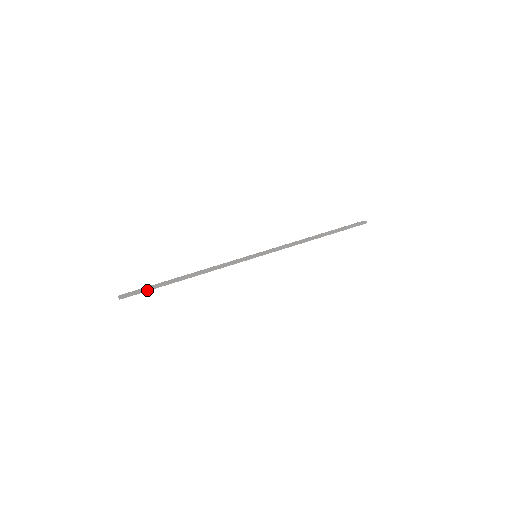
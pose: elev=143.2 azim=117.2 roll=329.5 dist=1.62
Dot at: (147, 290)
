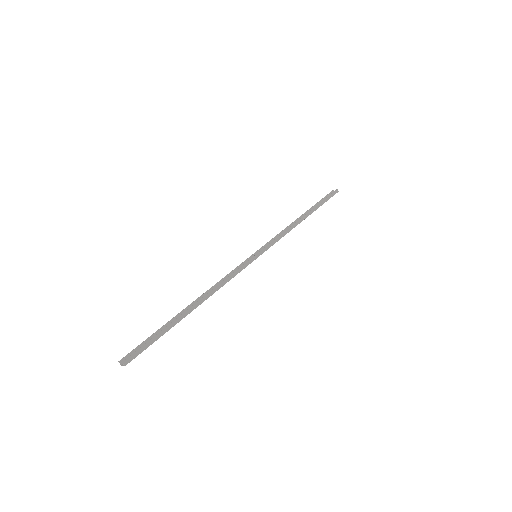
Dot at: (155, 340)
